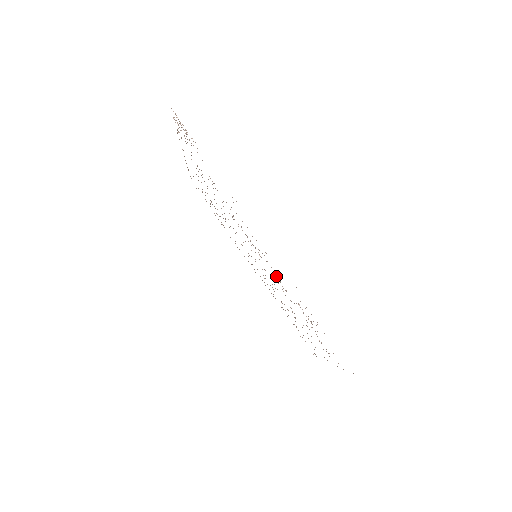
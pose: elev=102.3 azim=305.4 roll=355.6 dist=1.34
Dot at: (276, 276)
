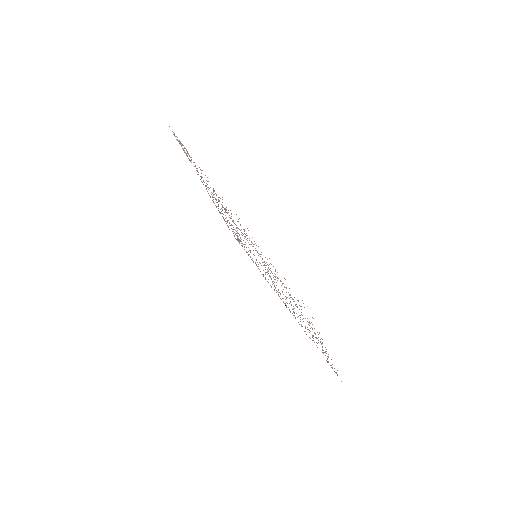
Dot at: occluded
